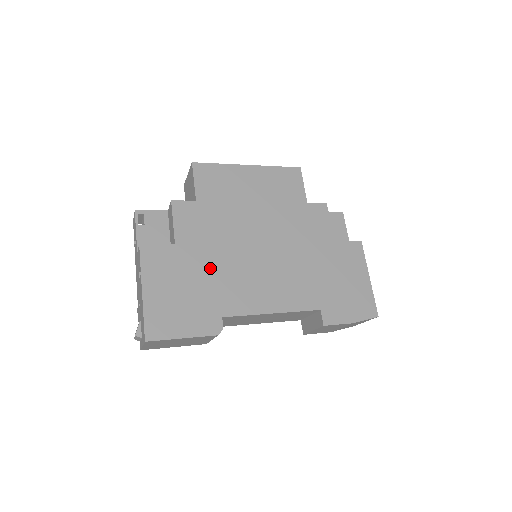
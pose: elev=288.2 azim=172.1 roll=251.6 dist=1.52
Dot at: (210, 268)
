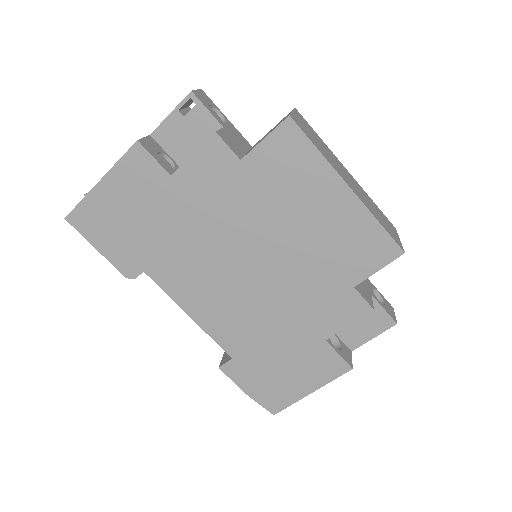
Dot at: (179, 229)
